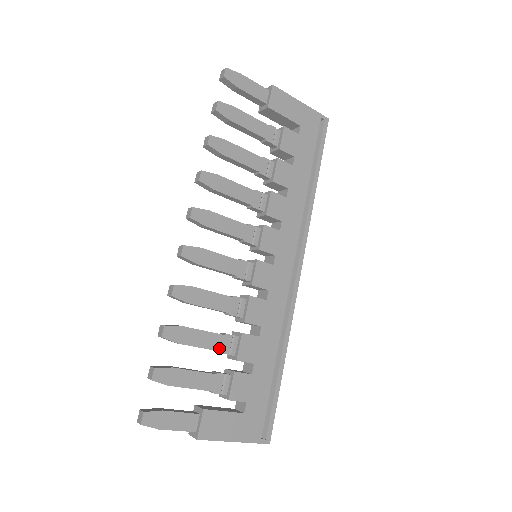
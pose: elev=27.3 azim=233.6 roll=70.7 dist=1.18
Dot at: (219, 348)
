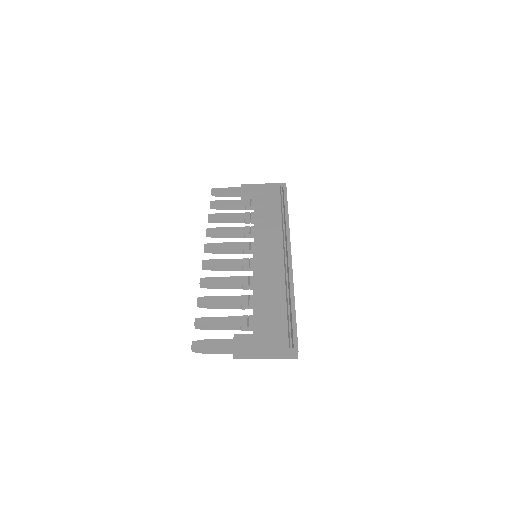
Dot at: (239, 303)
